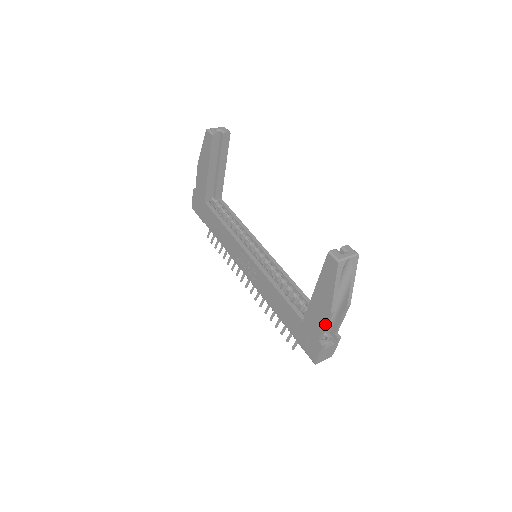
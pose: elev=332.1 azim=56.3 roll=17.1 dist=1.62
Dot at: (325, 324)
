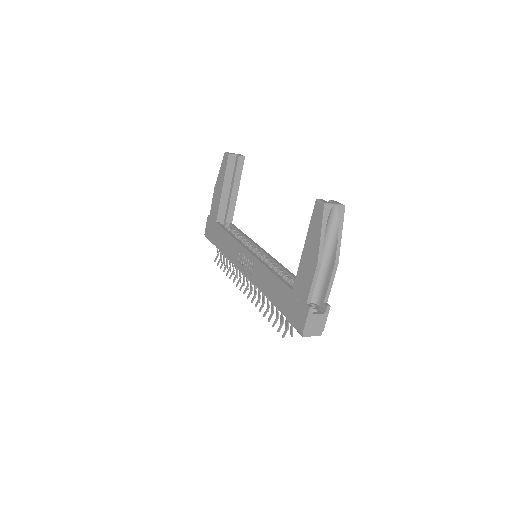
Dot at: (312, 279)
